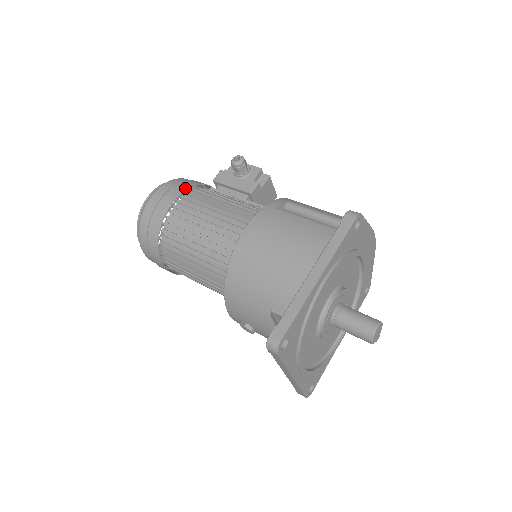
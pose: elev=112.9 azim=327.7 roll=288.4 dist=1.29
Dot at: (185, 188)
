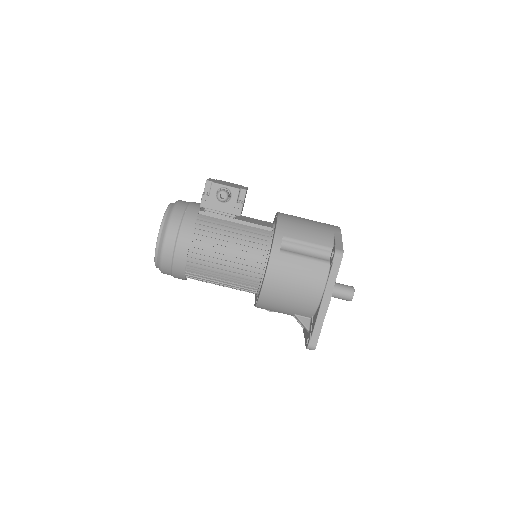
Dot at: (190, 234)
